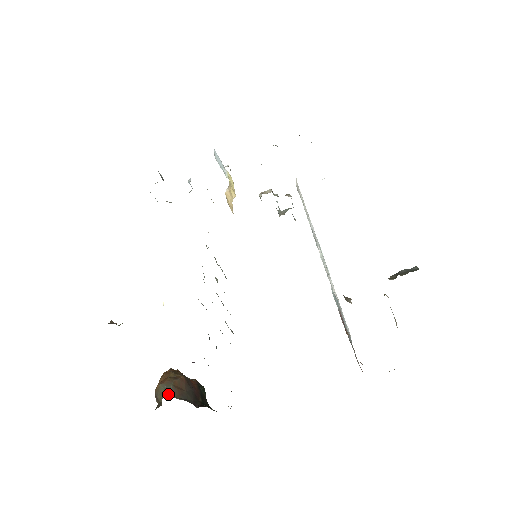
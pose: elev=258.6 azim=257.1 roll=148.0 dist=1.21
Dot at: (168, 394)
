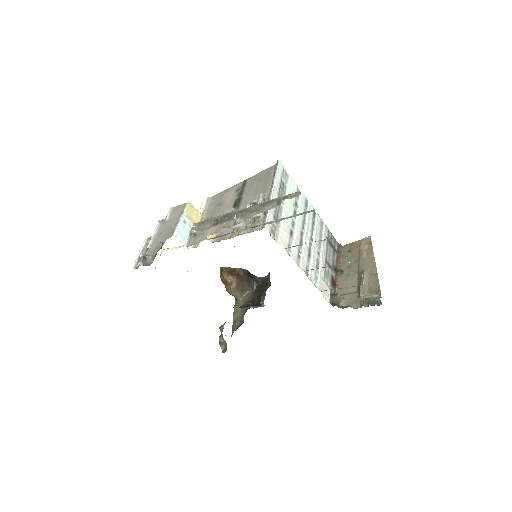
Dot at: (240, 299)
